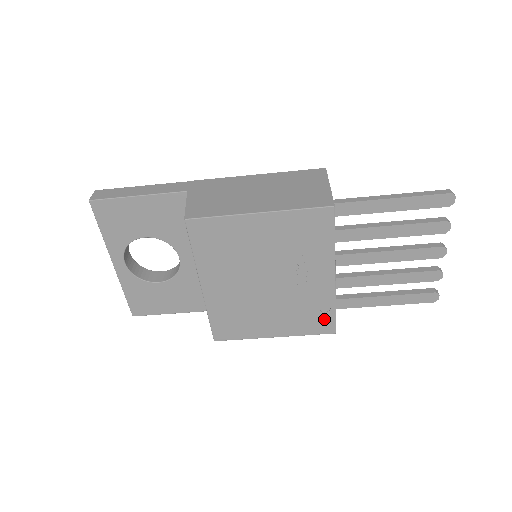
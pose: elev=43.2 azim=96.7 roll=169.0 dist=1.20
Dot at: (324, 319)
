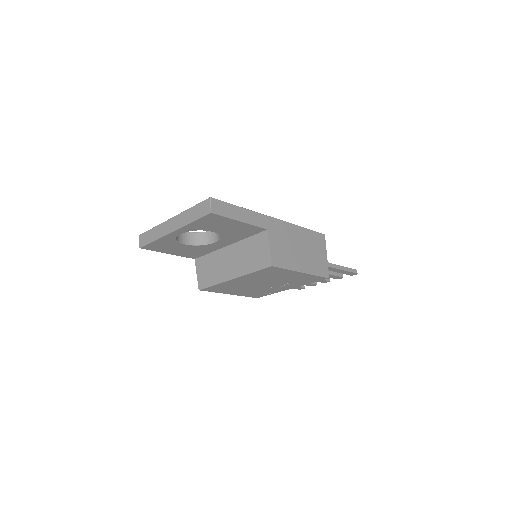
Dot at: (262, 295)
